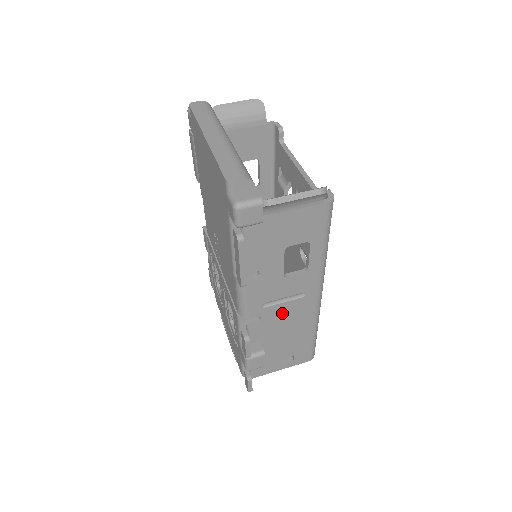
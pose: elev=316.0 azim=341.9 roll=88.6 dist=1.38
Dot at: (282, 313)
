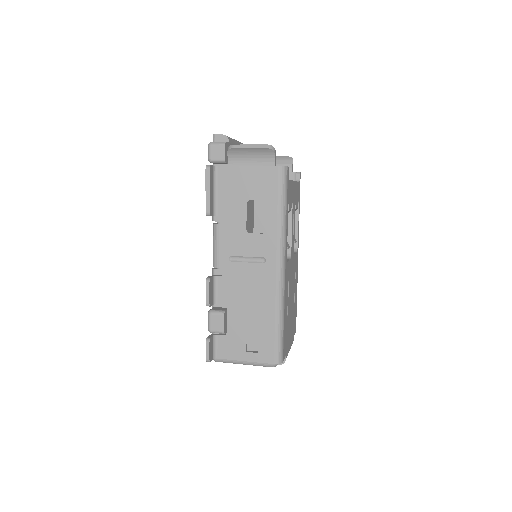
Dot at: (246, 276)
